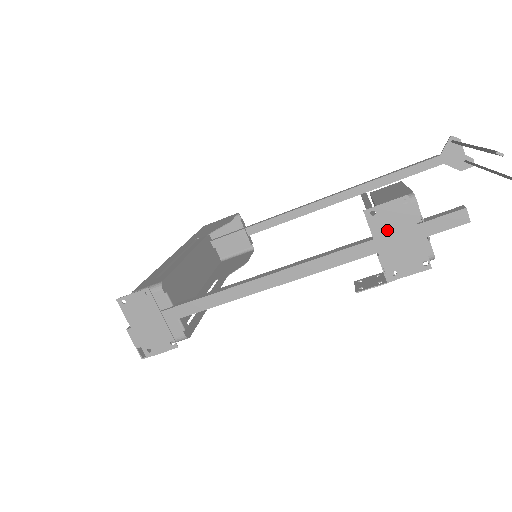
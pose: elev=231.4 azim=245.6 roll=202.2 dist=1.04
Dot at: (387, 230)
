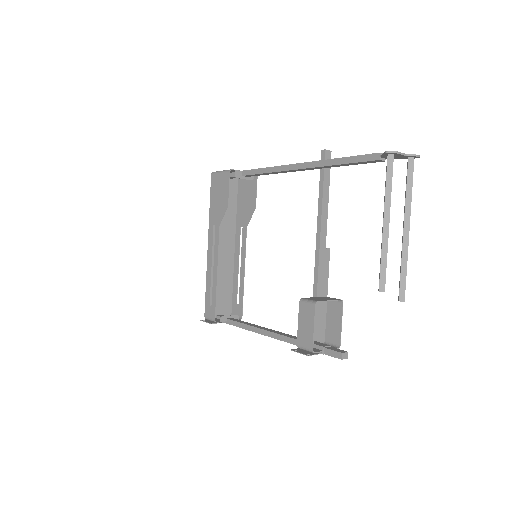
Dot at: occluded
